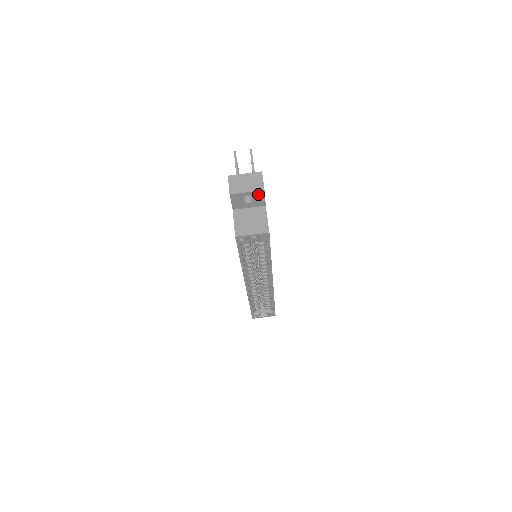
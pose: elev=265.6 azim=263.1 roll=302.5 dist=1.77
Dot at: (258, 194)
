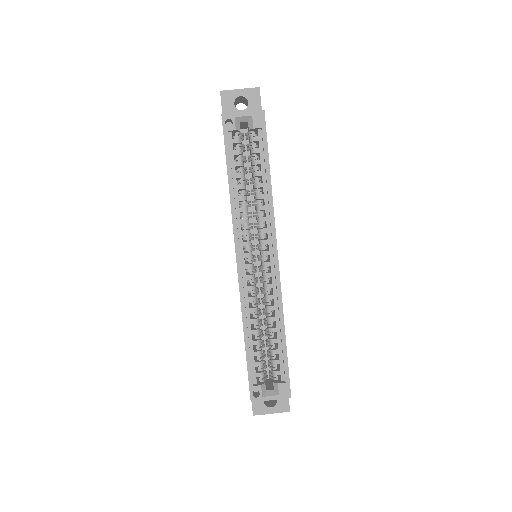
Dot at: (253, 95)
